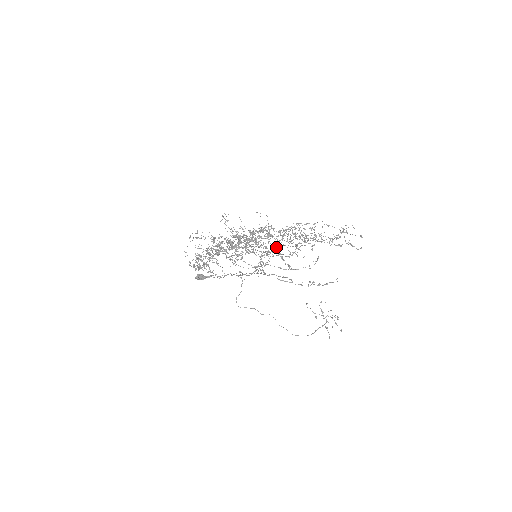
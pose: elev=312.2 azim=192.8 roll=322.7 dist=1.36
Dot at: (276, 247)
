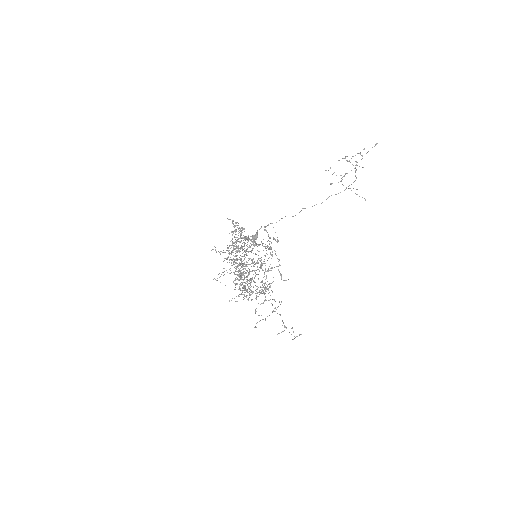
Dot at: (255, 264)
